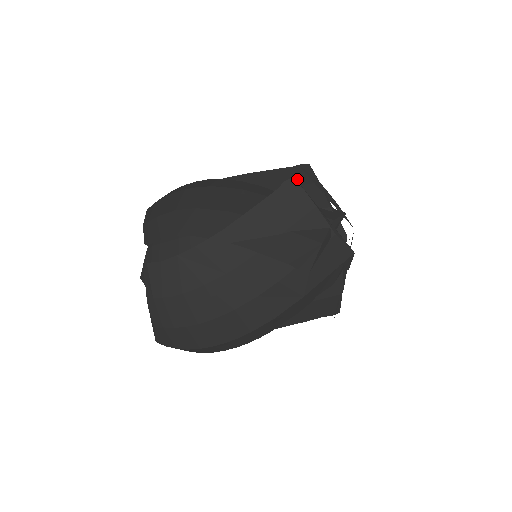
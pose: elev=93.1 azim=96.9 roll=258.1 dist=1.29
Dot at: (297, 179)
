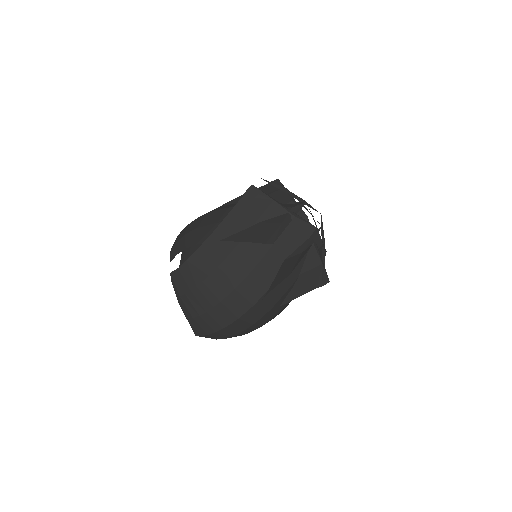
Dot at: (268, 191)
